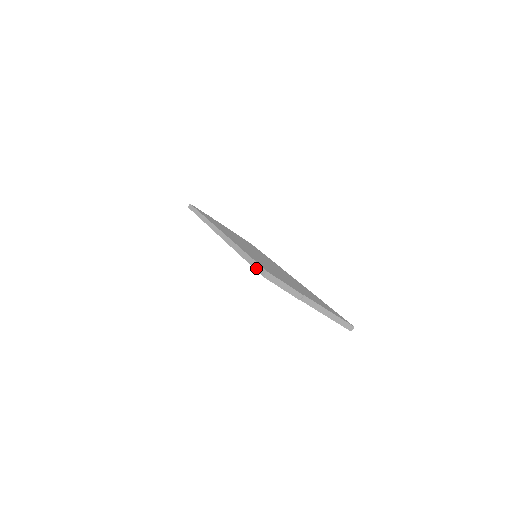
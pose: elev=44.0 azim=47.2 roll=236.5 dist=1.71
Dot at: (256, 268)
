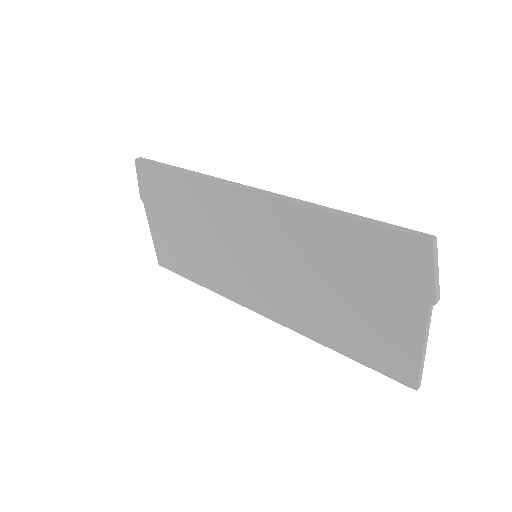
Dot at: (402, 230)
